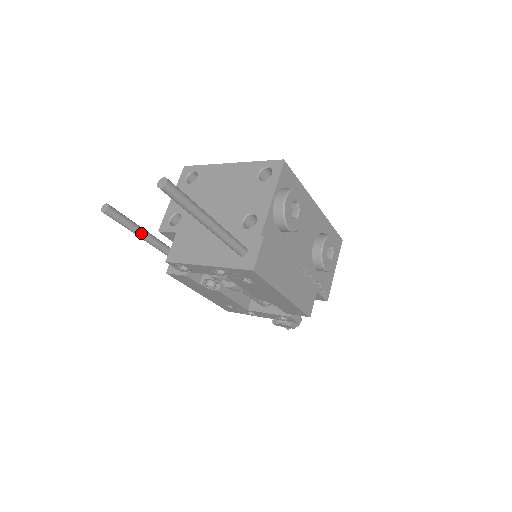
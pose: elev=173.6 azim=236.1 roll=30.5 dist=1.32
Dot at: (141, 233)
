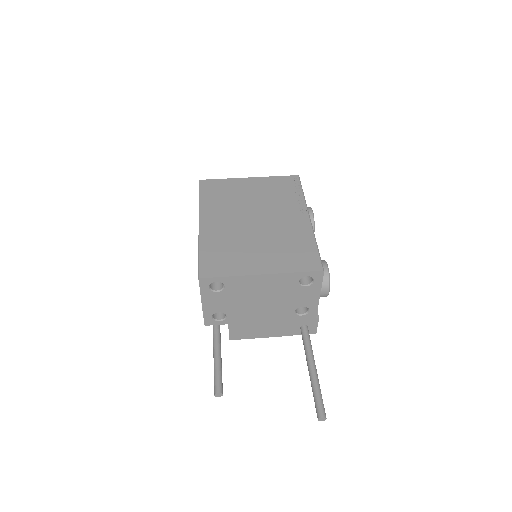
Dot at: (221, 358)
